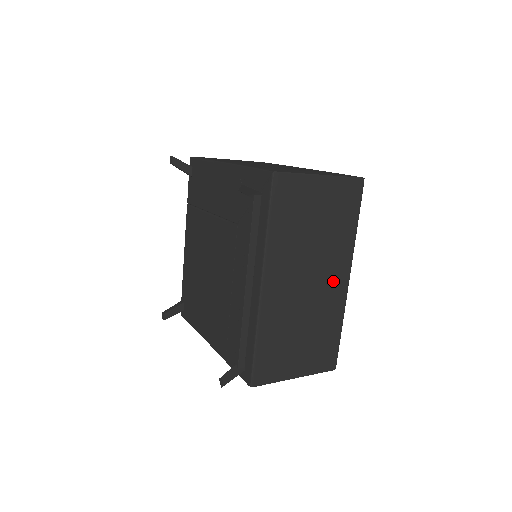
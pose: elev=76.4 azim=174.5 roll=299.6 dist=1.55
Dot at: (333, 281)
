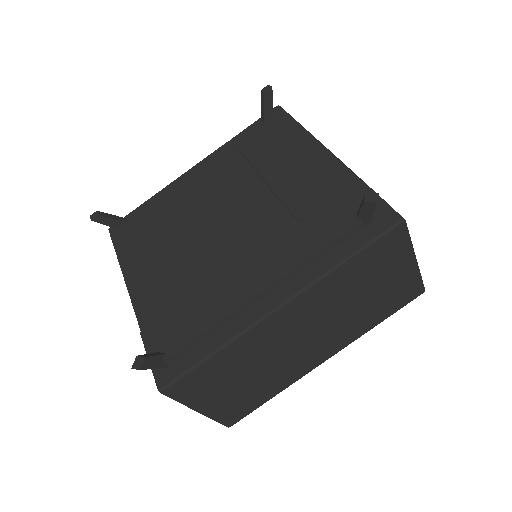
Dot at: (317, 352)
